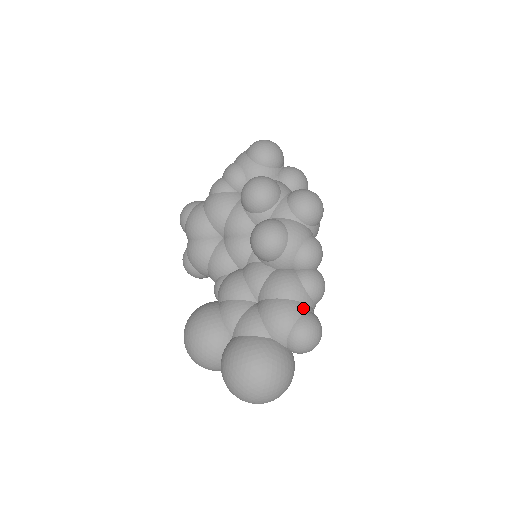
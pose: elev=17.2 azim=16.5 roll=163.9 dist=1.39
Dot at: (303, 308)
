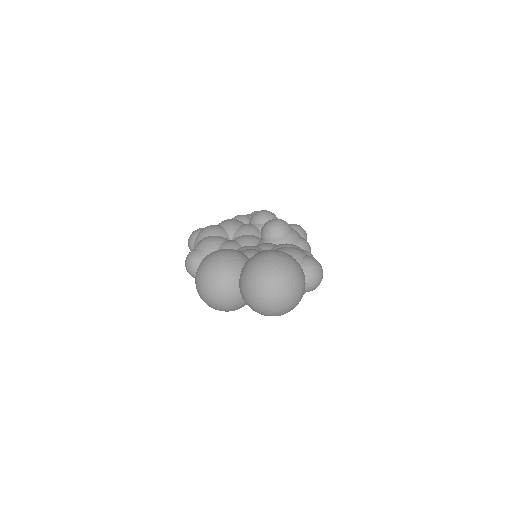
Dot at: occluded
